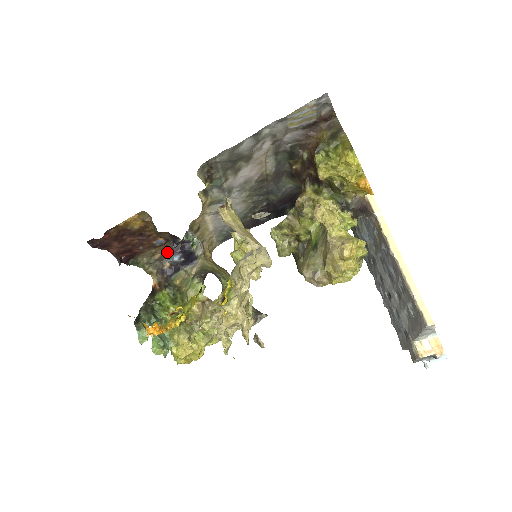
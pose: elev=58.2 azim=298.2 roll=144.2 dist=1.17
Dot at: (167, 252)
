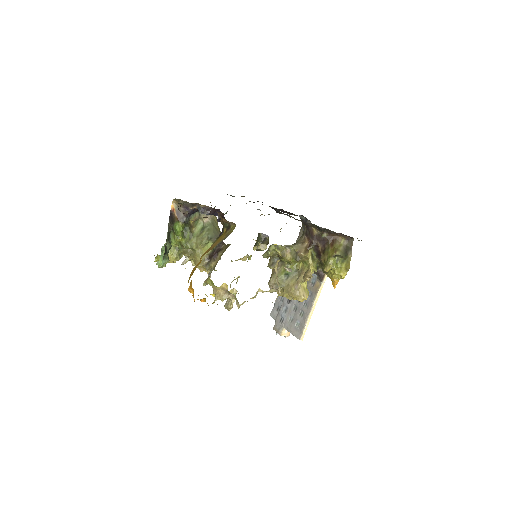
Dot at: (205, 209)
